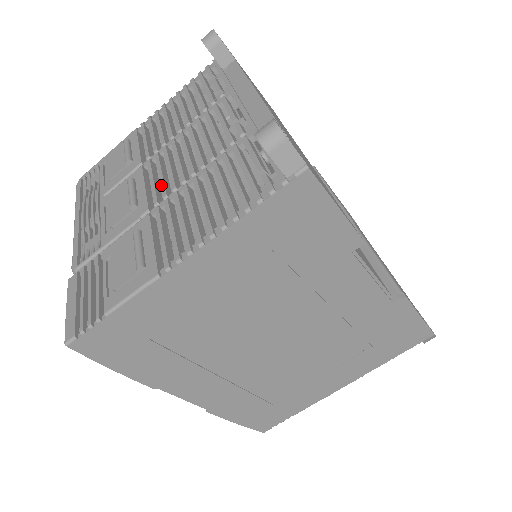
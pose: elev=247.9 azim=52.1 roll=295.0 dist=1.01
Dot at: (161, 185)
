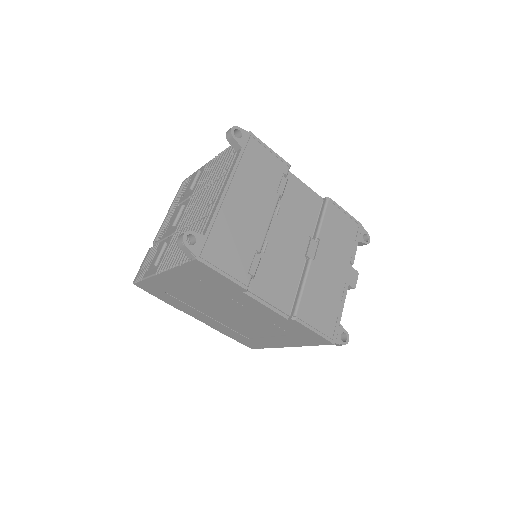
Dot at: (184, 220)
